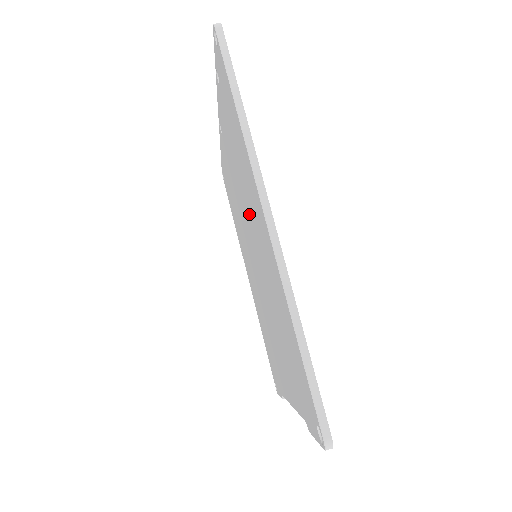
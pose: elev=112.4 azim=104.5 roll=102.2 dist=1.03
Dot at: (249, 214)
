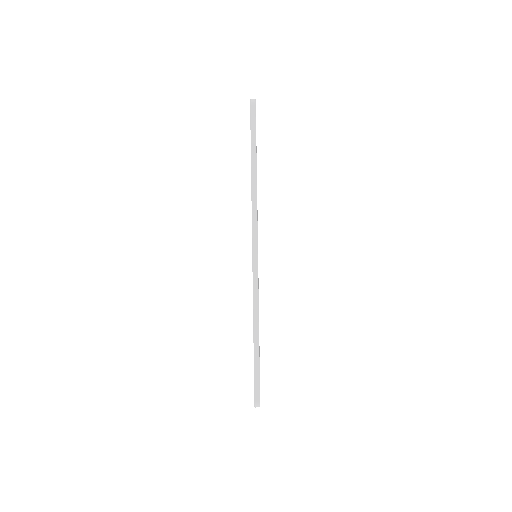
Dot at: occluded
